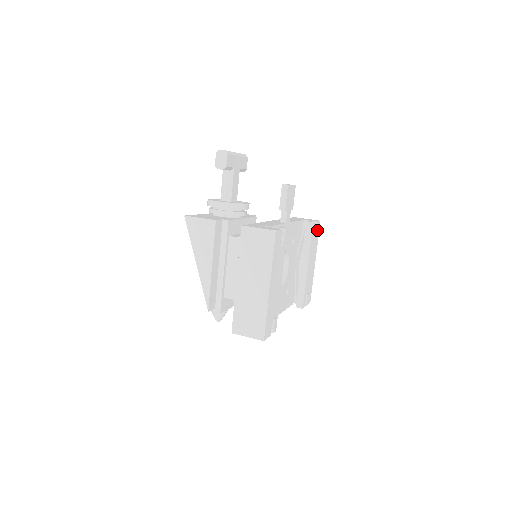
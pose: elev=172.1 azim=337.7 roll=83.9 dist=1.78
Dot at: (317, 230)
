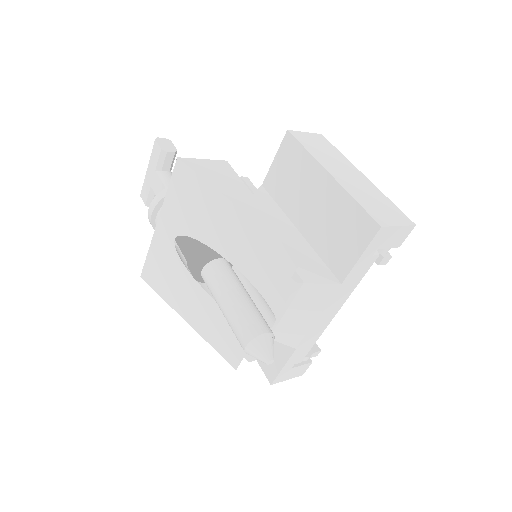
Dot at: occluded
